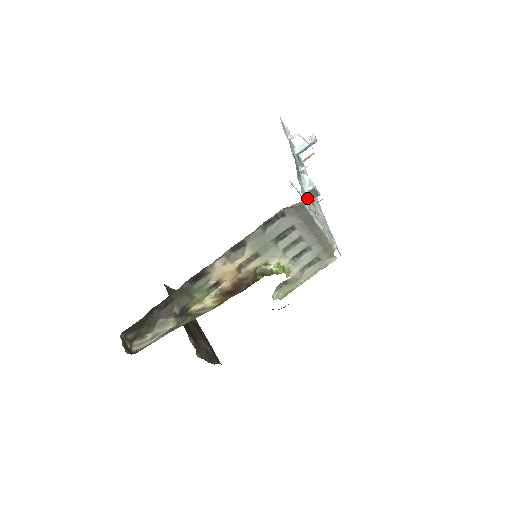
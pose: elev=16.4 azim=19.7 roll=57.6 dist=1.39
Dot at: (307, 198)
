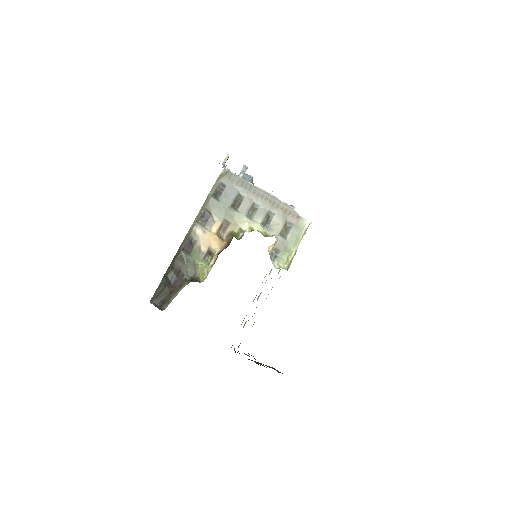
Dot at: occluded
